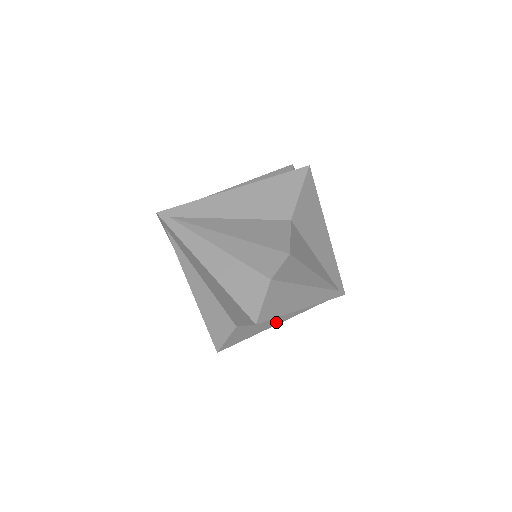
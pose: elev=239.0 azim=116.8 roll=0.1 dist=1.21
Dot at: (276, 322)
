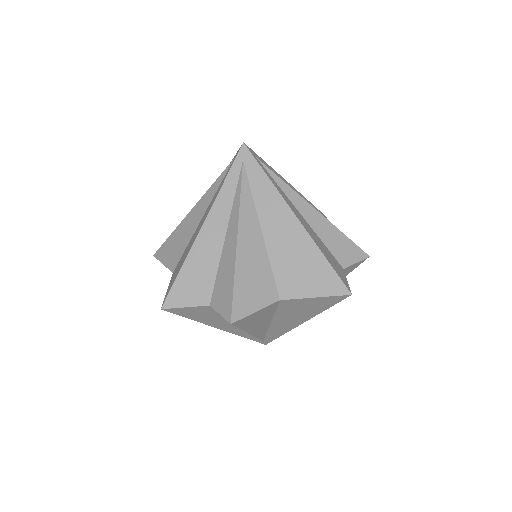
Dot at: occluded
